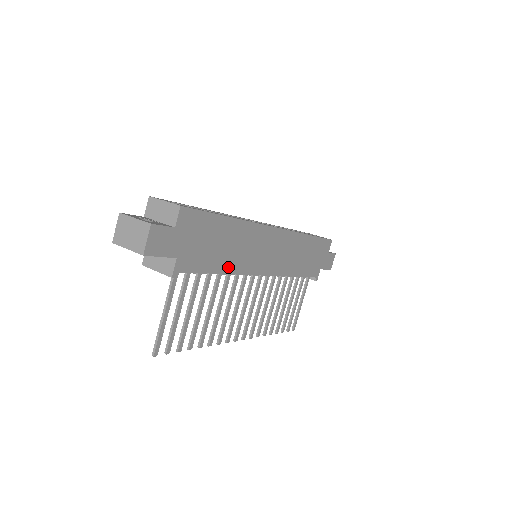
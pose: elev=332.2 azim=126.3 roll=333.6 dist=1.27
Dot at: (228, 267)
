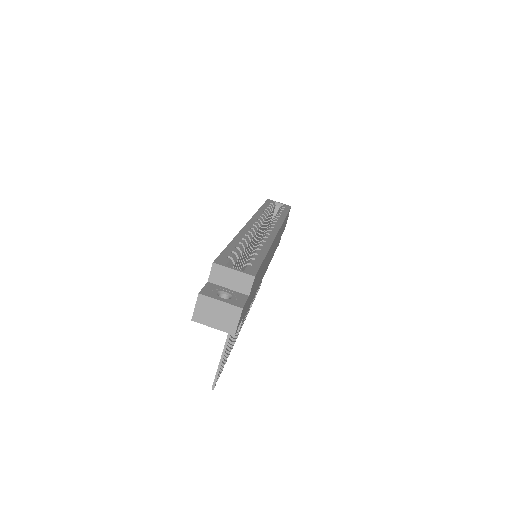
Dot at: (256, 290)
